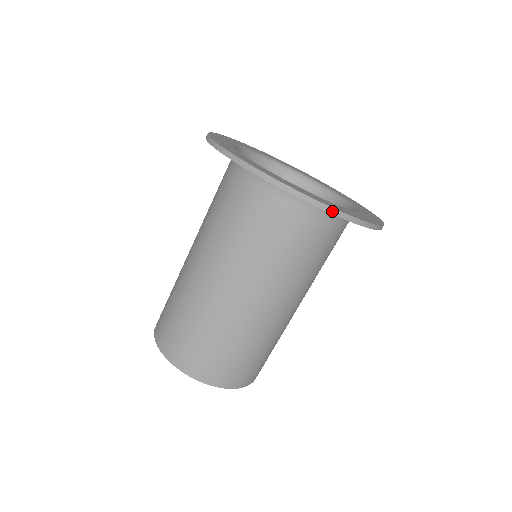
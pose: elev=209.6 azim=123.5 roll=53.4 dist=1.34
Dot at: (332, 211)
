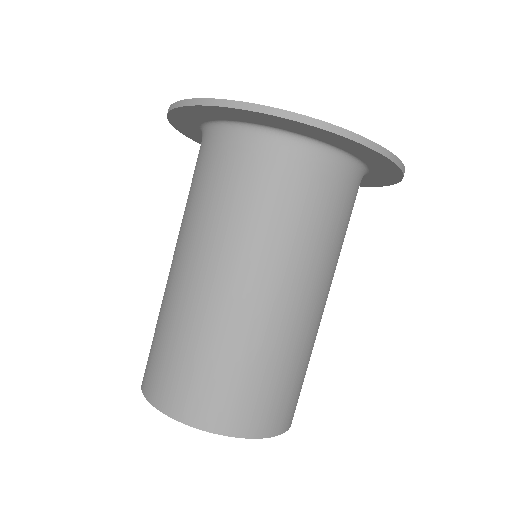
Dot at: (390, 156)
